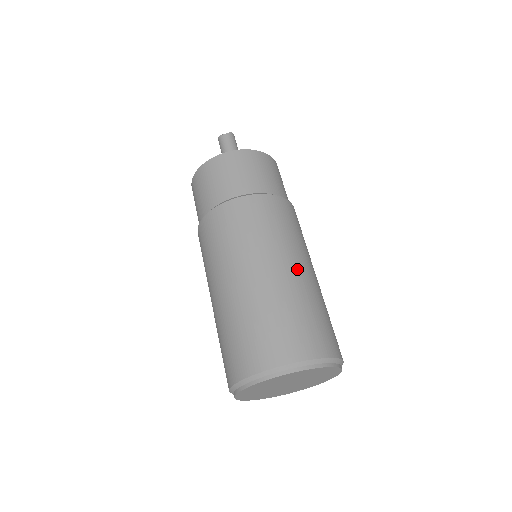
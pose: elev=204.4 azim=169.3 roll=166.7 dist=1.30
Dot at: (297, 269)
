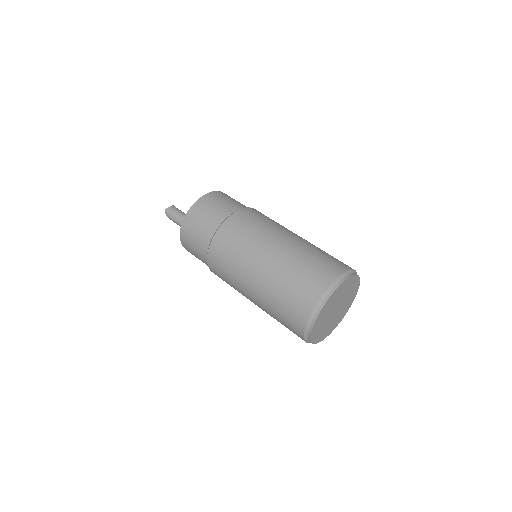
Dot at: occluded
